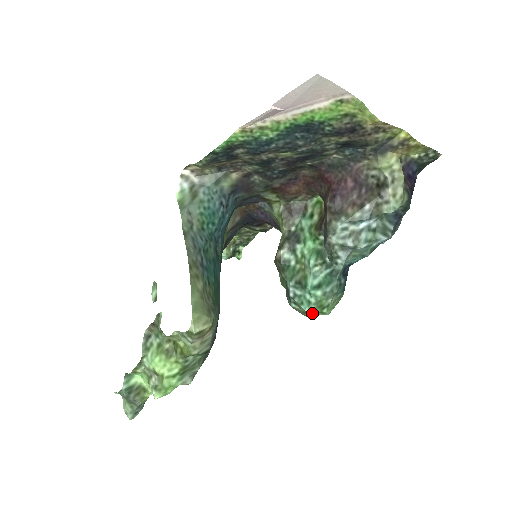
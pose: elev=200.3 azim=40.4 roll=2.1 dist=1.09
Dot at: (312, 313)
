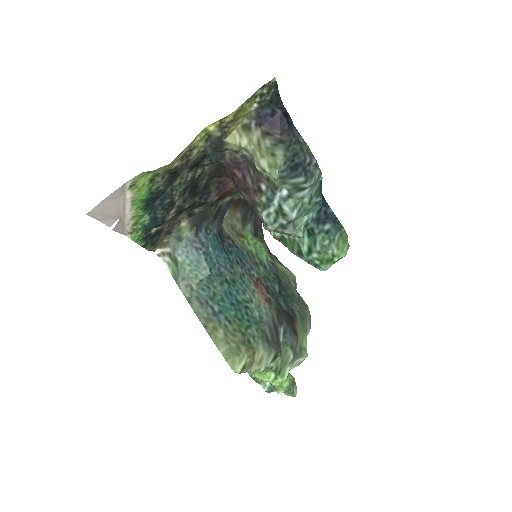
Dot at: occluded
